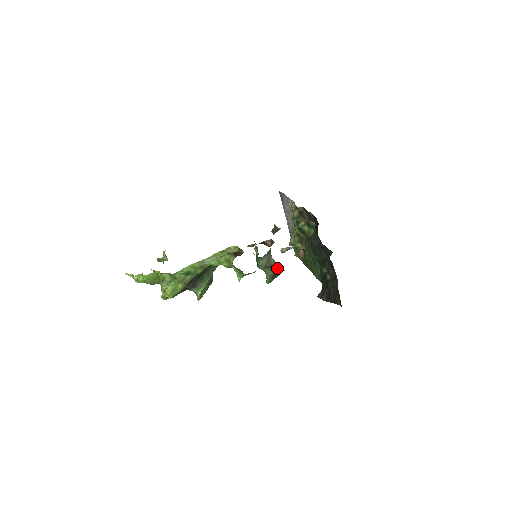
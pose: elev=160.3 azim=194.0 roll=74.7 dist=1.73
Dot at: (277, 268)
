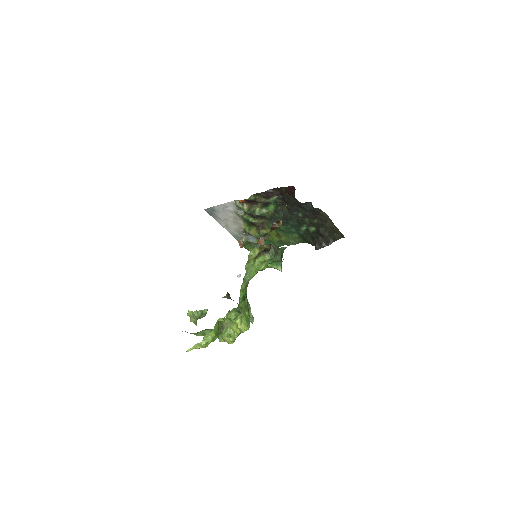
Dot at: (281, 250)
